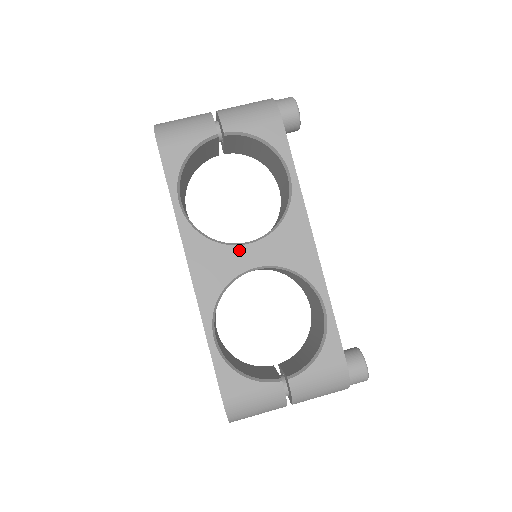
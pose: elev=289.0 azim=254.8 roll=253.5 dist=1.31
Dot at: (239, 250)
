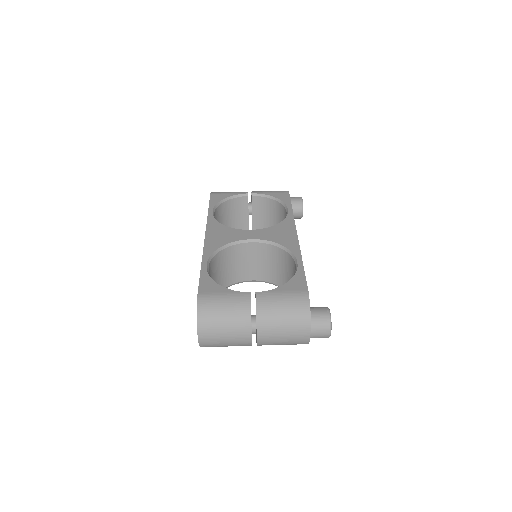
Dot at: (243, 231)
